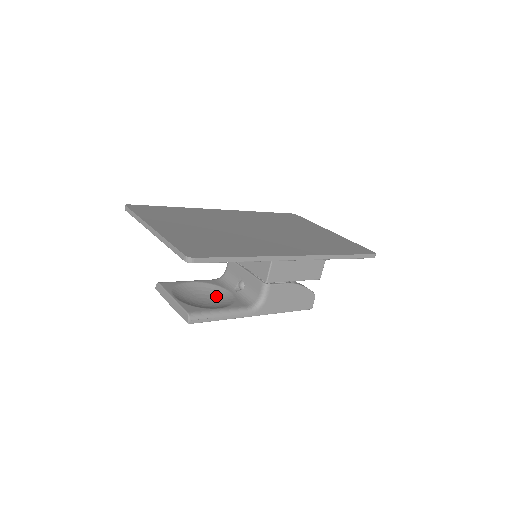
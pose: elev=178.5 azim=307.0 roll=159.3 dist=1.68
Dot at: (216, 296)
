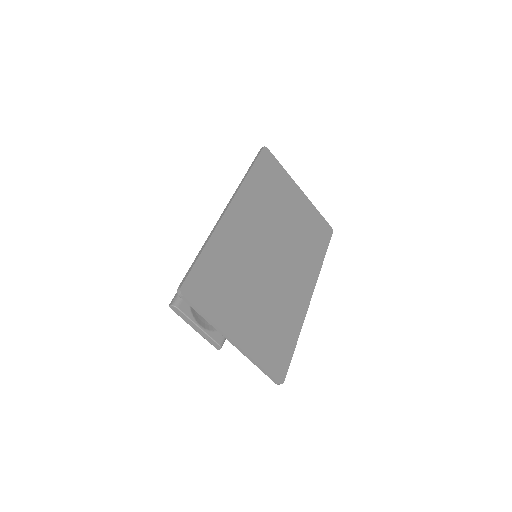
Dot at: occluded
